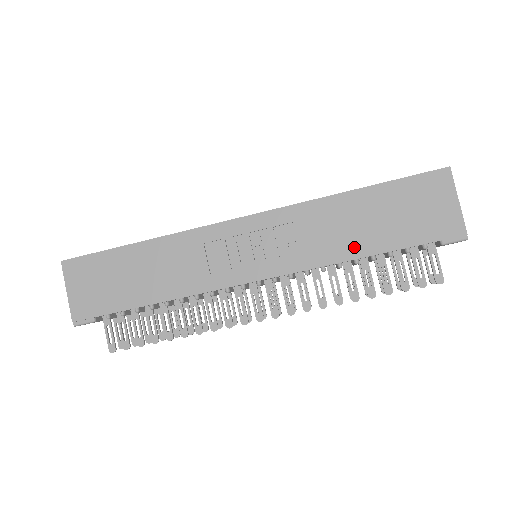
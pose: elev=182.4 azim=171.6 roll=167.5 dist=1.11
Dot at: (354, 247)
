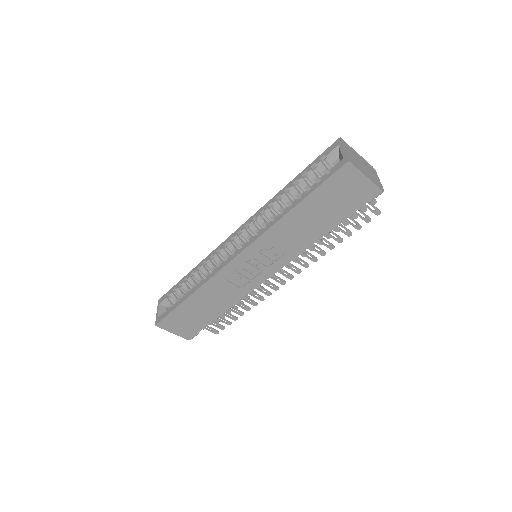
Dot at: (315, 234)
